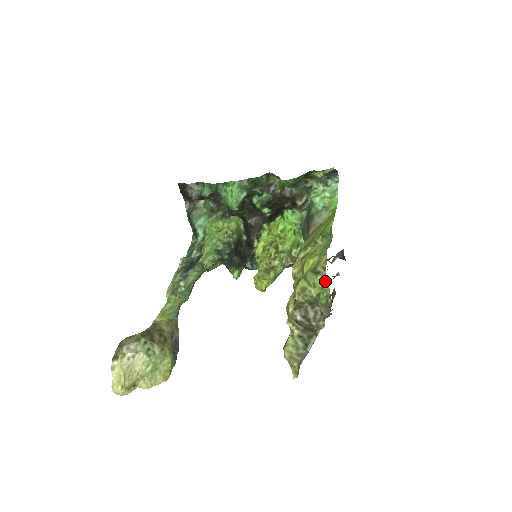
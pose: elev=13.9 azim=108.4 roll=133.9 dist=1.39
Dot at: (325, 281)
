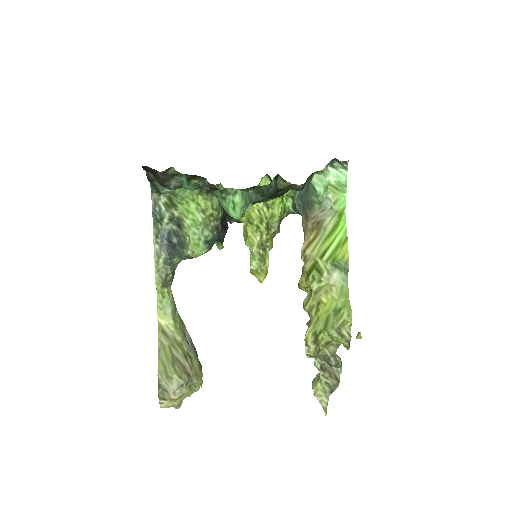
Dot at: (349, 345)
